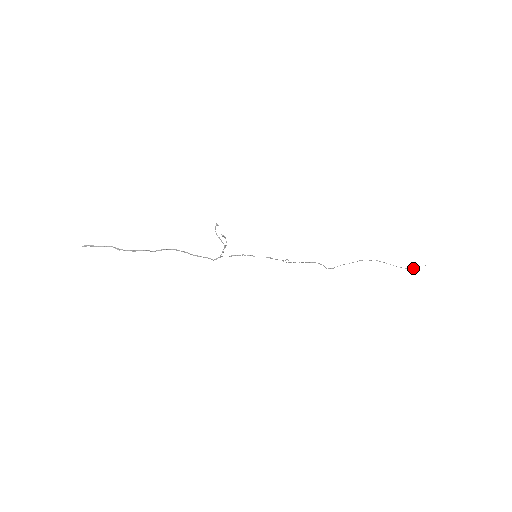
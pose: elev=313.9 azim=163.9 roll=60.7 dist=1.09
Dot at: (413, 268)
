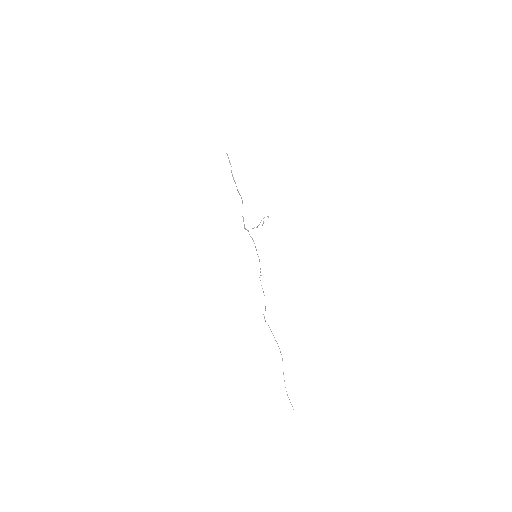
Dot at: occluded
